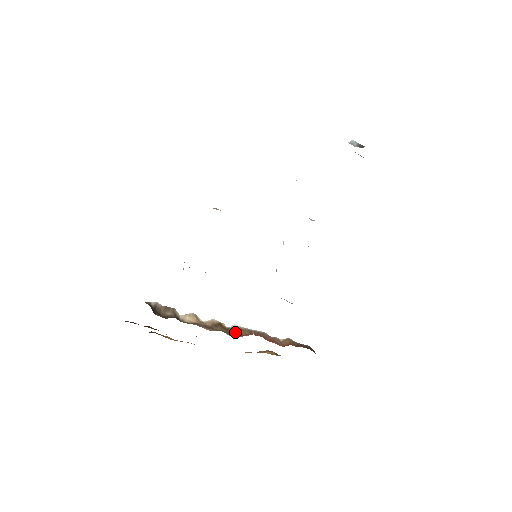
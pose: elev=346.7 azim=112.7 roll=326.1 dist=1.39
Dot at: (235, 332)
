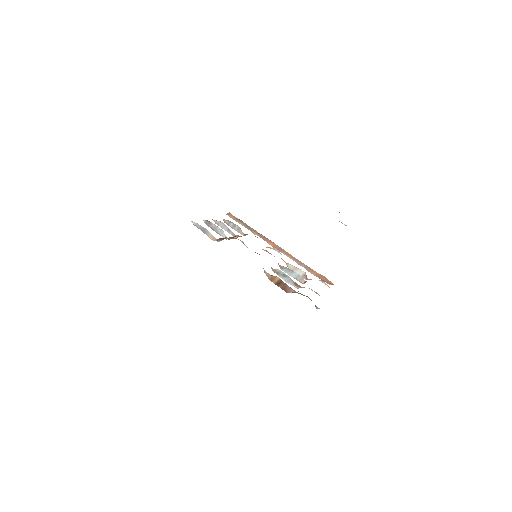
Dot at: occluded
